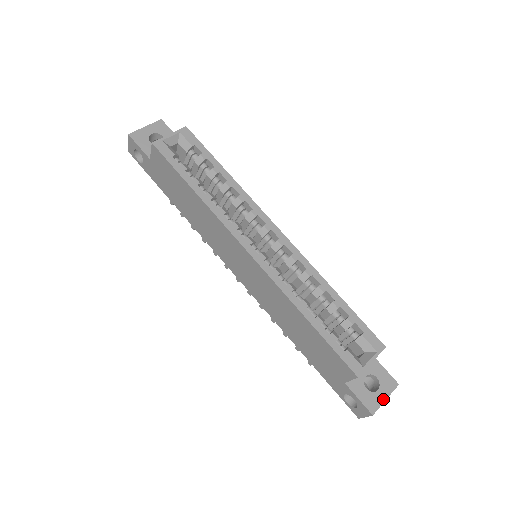
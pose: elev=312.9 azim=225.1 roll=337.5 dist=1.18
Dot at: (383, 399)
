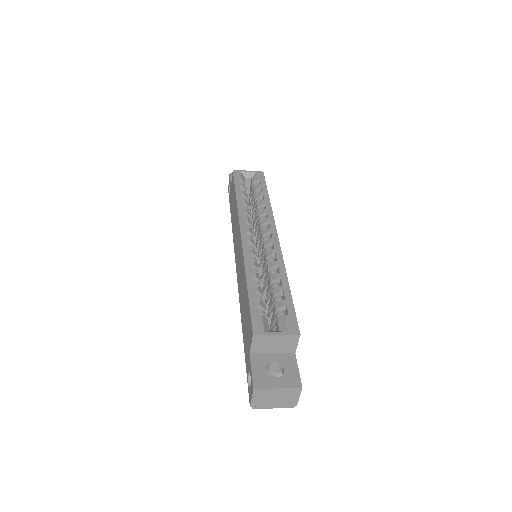
Dot at: (275, 386)
